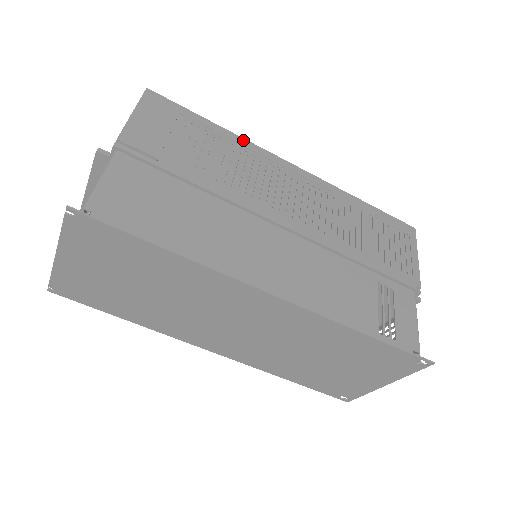
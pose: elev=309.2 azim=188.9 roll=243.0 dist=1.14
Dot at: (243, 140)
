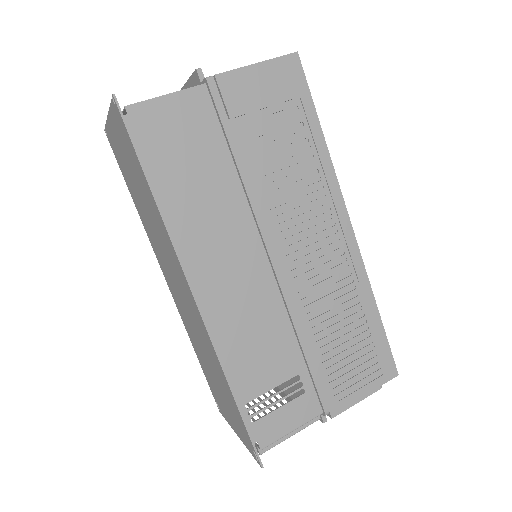
Dot at: (331, 166)
